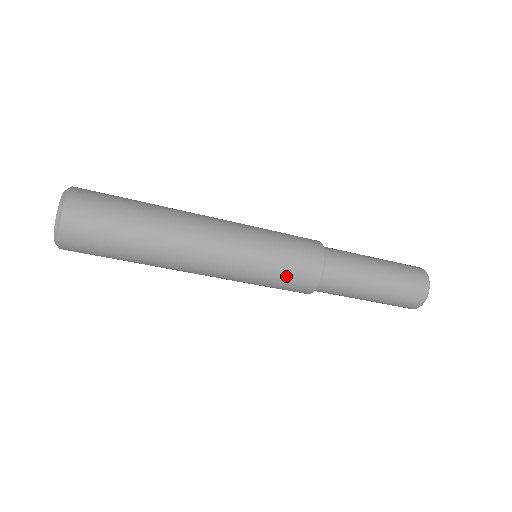
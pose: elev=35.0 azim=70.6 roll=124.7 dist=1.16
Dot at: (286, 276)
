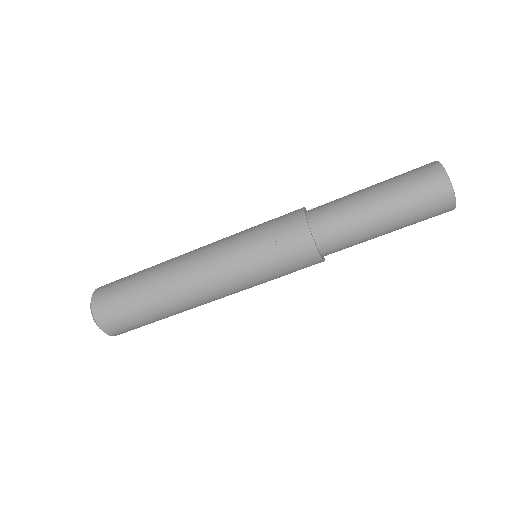
Dot at: (285, 269)
